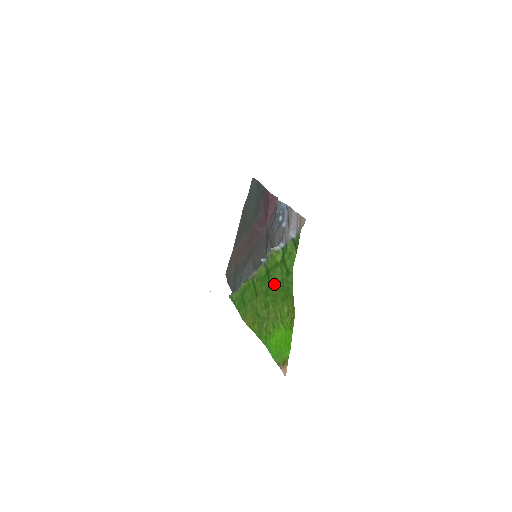
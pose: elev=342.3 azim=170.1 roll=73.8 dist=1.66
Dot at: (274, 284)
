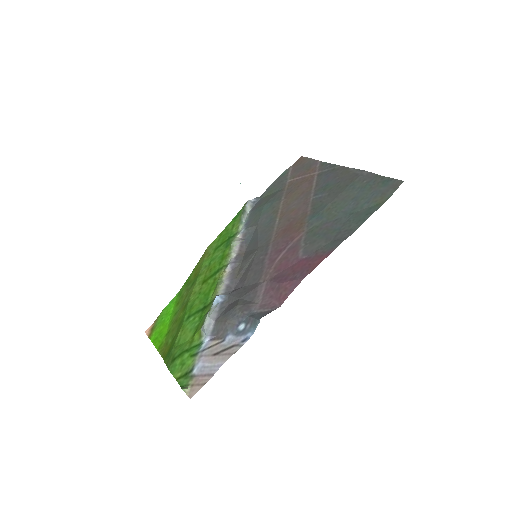
Dot at: (183, 328)
